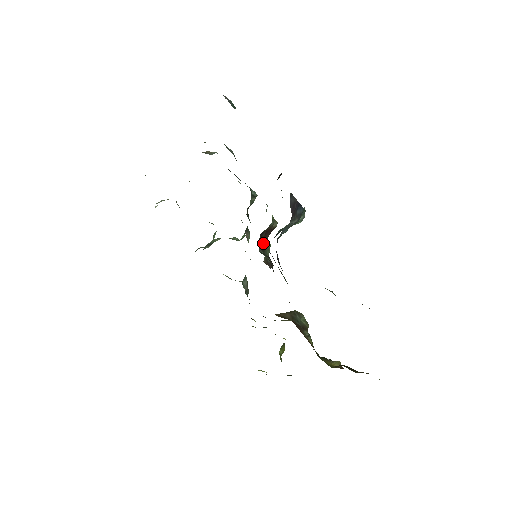
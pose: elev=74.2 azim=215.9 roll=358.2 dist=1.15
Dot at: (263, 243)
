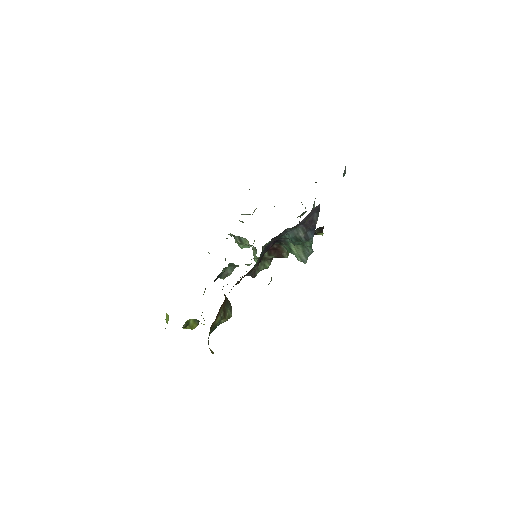
Dot at: (269, 252)
